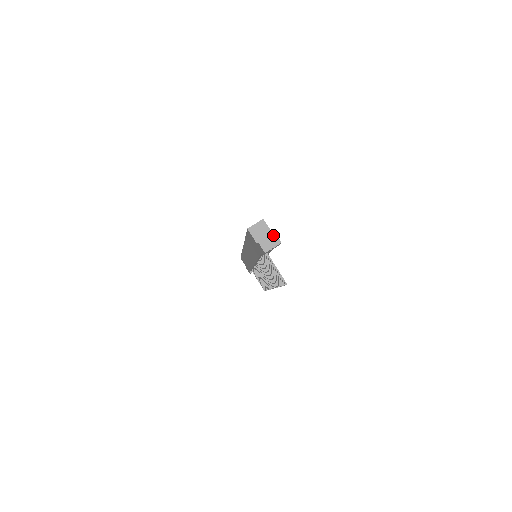
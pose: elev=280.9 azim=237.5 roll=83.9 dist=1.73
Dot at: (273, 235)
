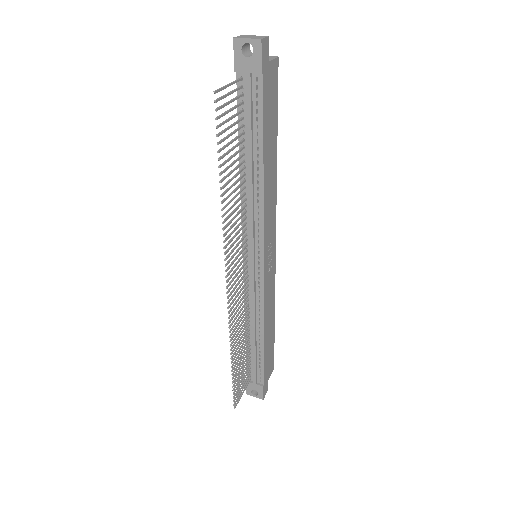
Dot at: (263, 36)
